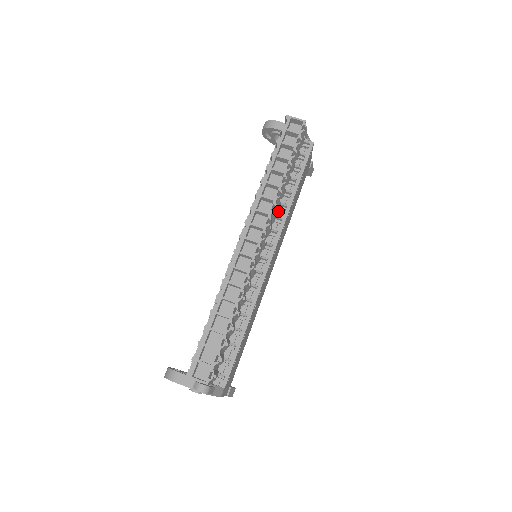
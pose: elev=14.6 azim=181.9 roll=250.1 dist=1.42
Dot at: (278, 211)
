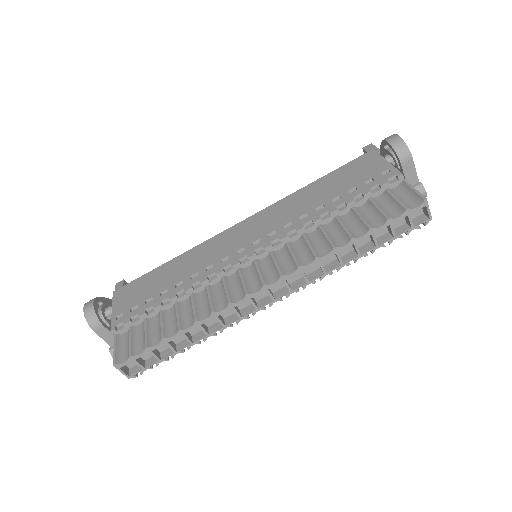
Dot at: occluded
